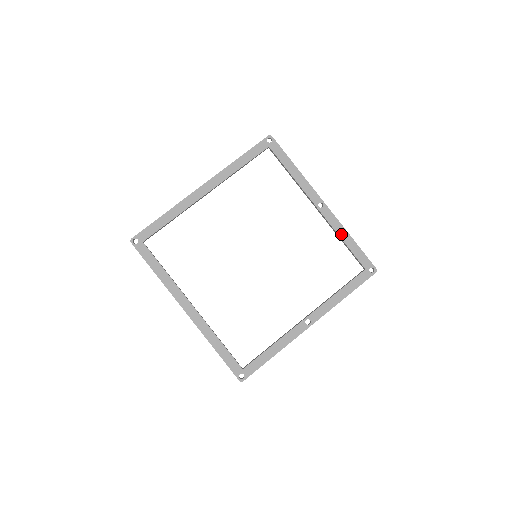
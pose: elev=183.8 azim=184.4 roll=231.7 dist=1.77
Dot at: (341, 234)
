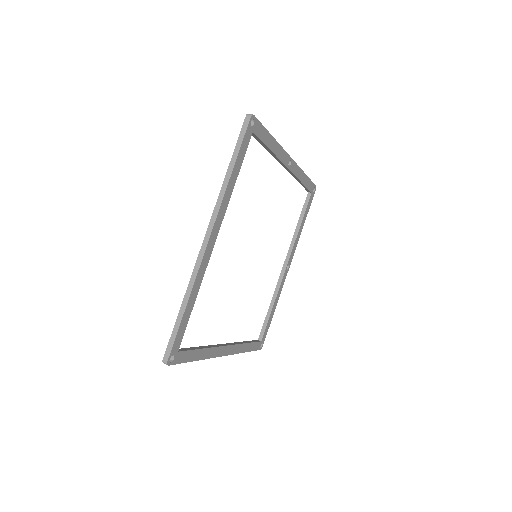
Dot at: (301, 178)
